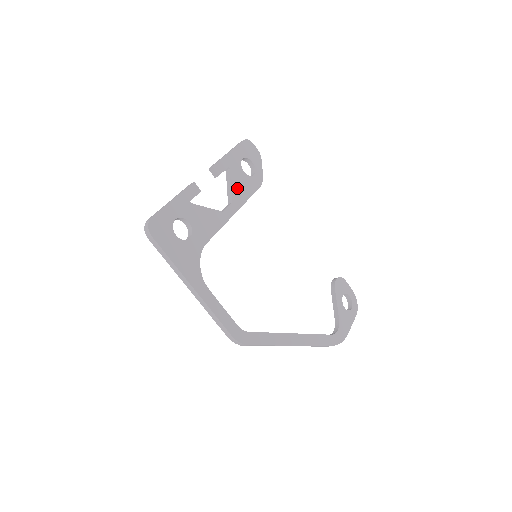
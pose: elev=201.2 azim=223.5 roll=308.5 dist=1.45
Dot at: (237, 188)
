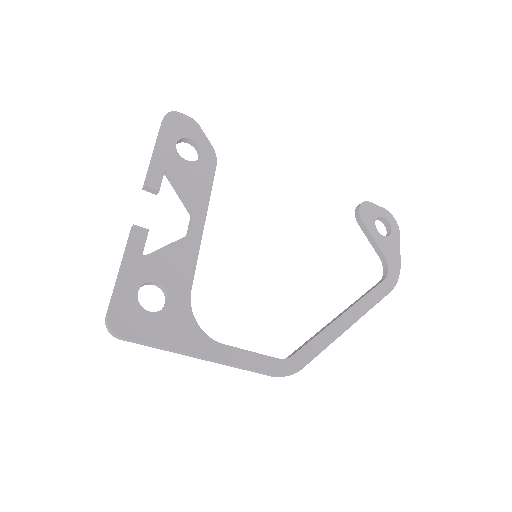
Dot at: (190, 189)
